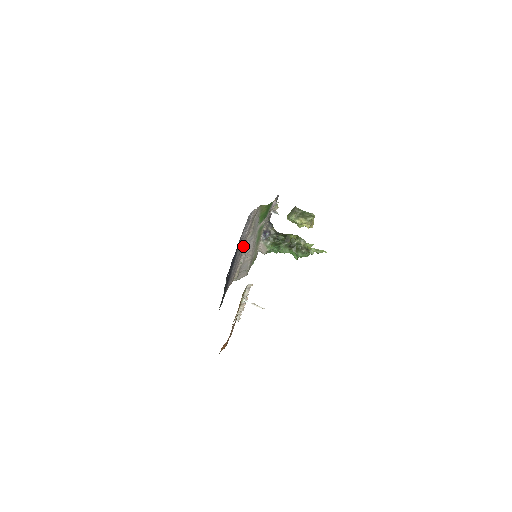
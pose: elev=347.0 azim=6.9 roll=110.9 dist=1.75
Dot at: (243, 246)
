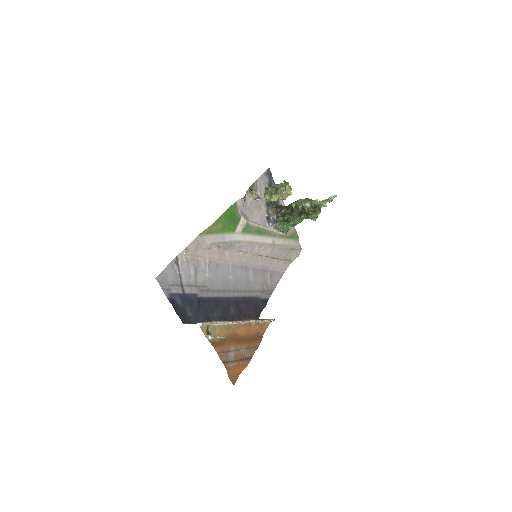
Dot at: (230, 262)
